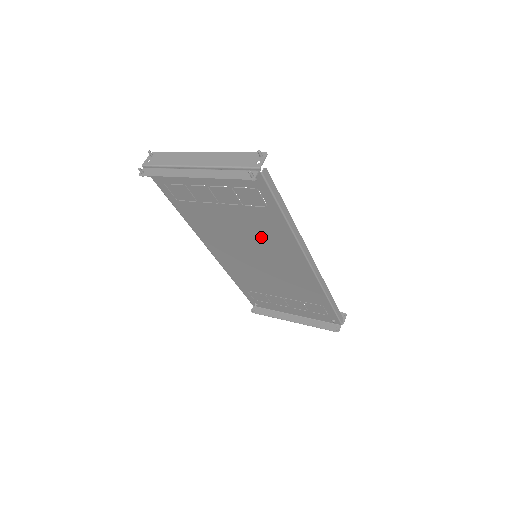
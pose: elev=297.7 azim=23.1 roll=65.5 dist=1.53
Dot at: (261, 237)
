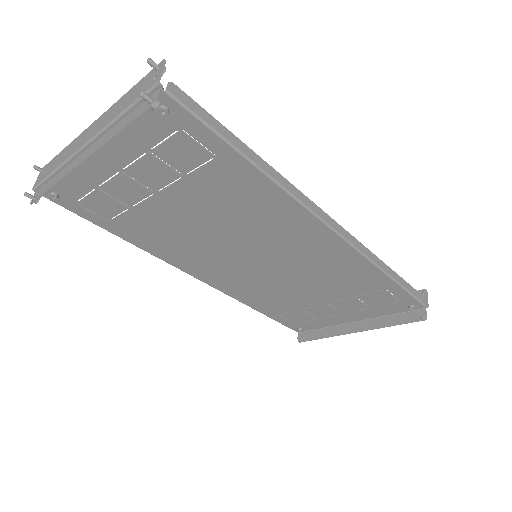
Dot at: (242, 219)
